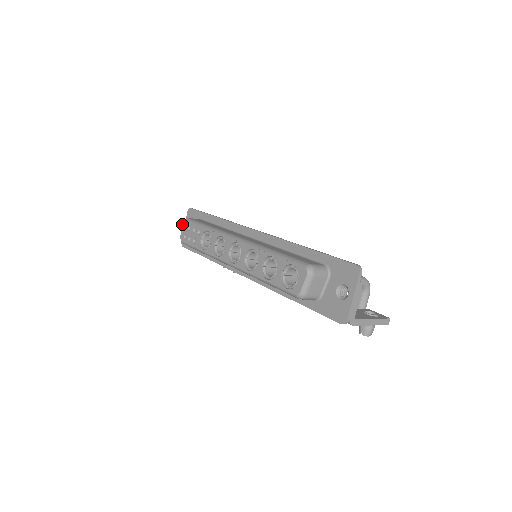
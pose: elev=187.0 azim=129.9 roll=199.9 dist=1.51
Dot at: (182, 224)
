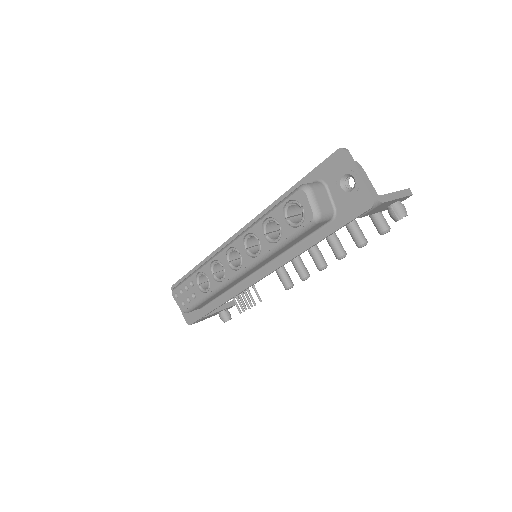
Dot at: (173, 296)
